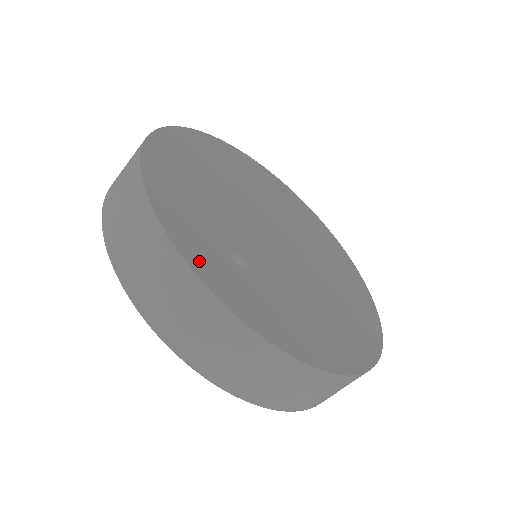
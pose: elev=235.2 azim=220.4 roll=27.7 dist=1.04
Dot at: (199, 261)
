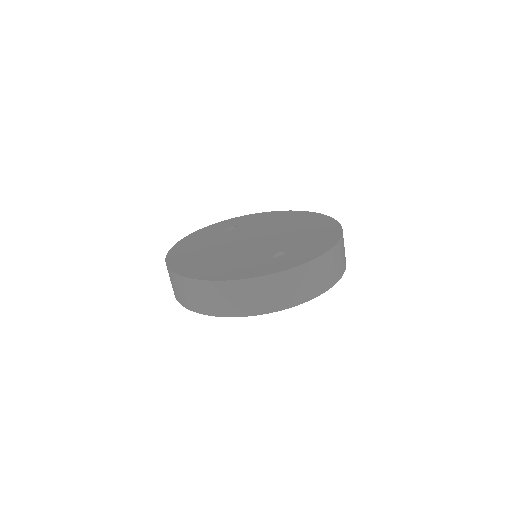
Dot at: (285, 266)
